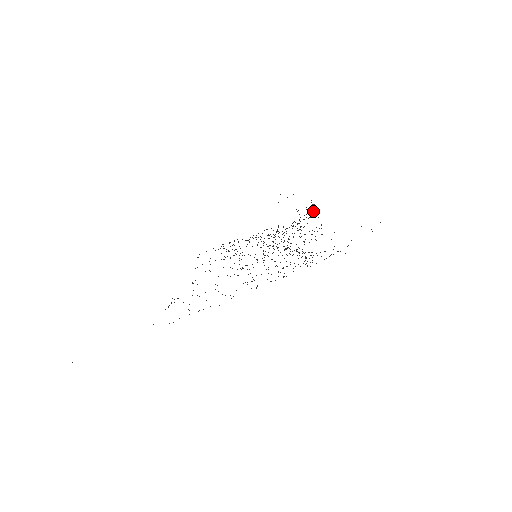
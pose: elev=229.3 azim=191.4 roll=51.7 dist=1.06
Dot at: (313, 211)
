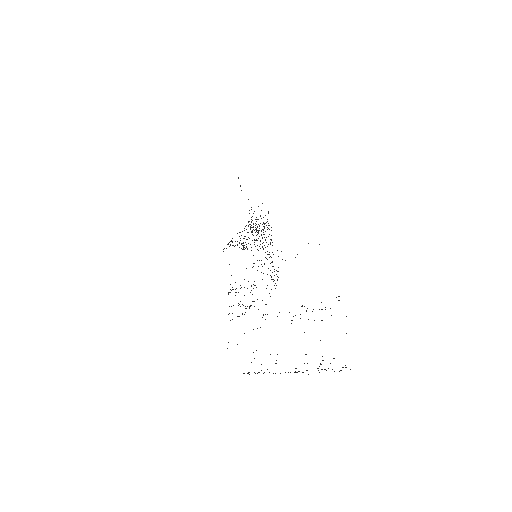
Dot at: occluded
